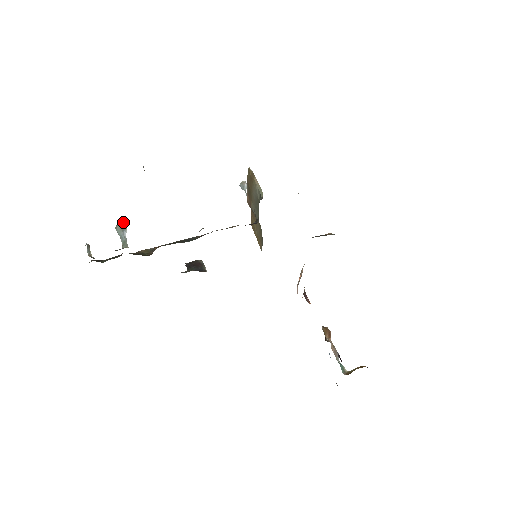
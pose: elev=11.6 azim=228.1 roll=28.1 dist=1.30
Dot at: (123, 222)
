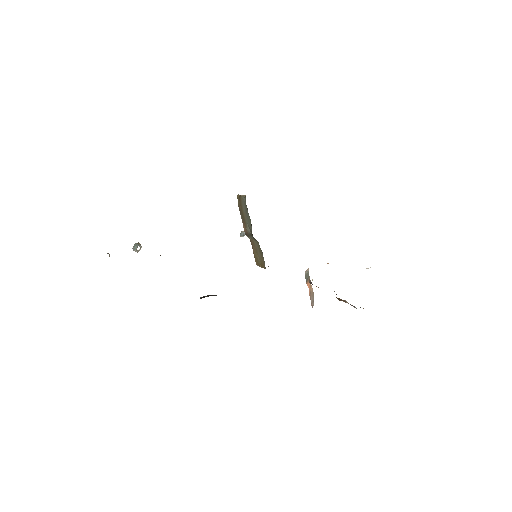
Dot at: (139, 243)
